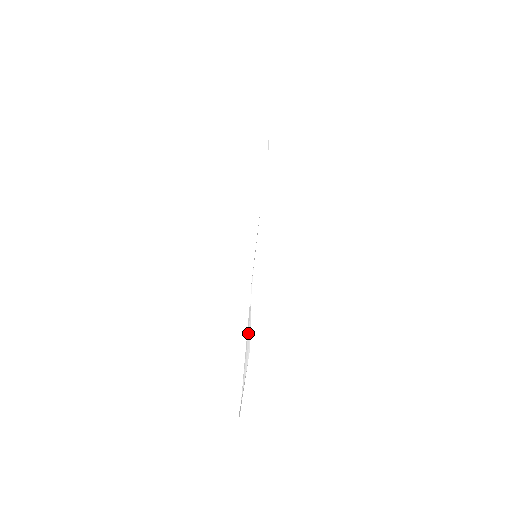
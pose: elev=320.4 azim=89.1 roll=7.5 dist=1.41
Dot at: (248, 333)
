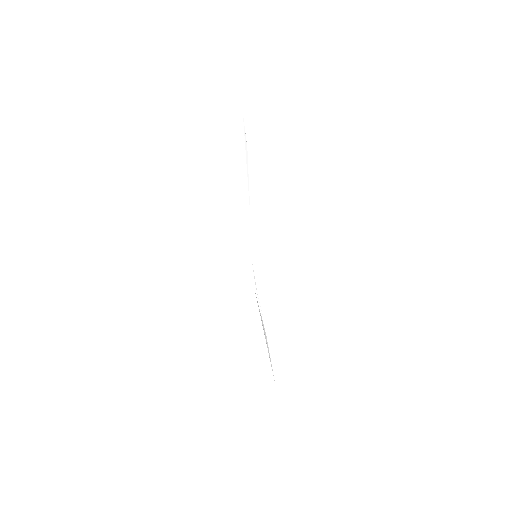
Dot at: (262, 322)
